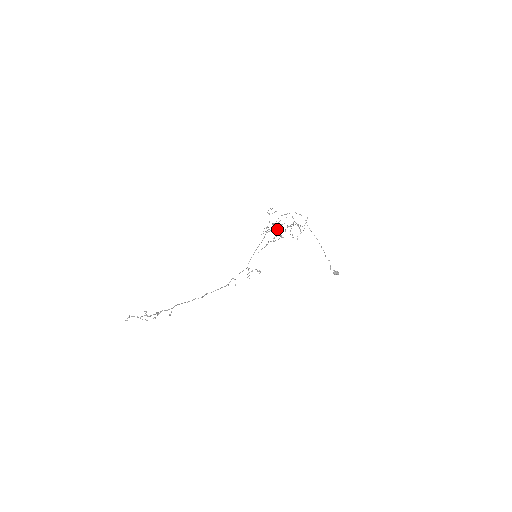
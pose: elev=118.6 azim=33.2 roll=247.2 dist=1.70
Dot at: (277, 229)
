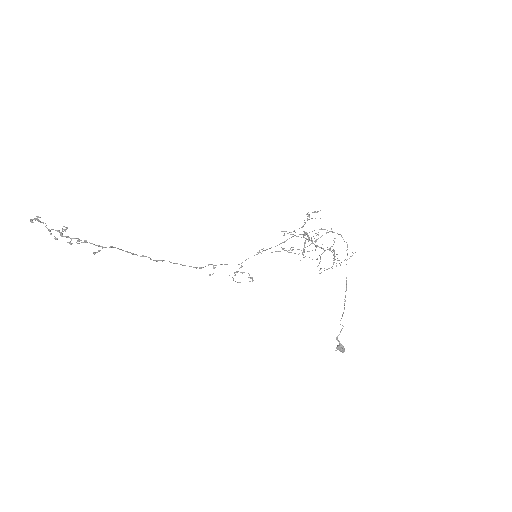
Dot at: (305, 241)
